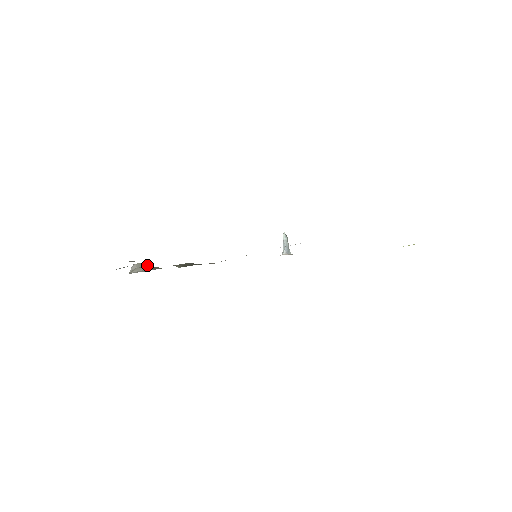
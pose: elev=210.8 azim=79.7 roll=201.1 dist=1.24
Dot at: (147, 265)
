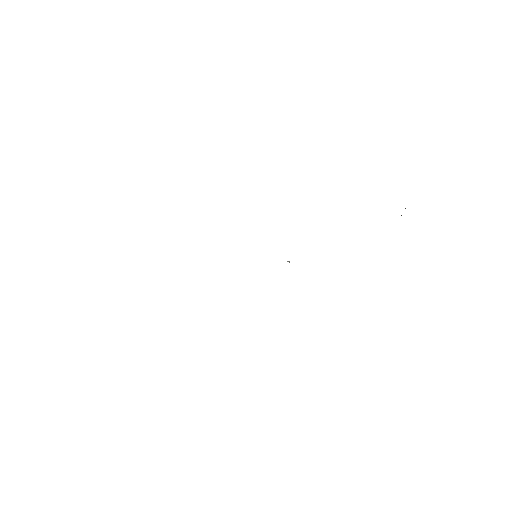
Dot at: occluded
